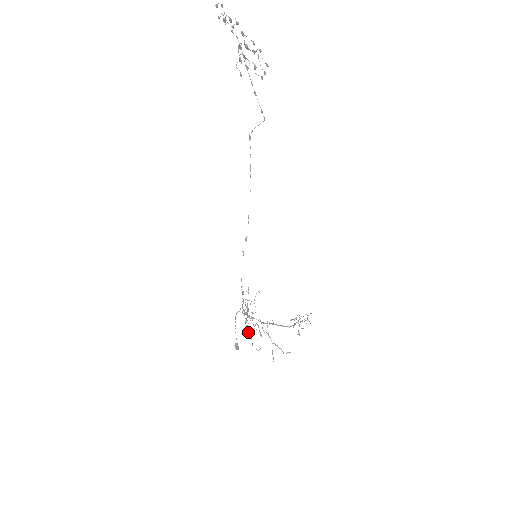
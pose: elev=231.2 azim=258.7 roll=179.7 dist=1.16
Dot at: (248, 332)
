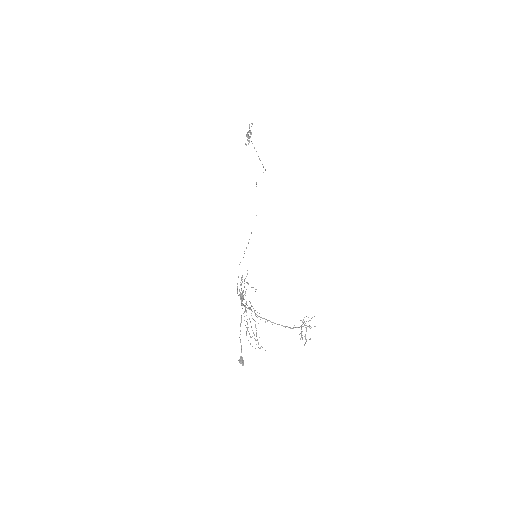
Dot at: (245, 325)
